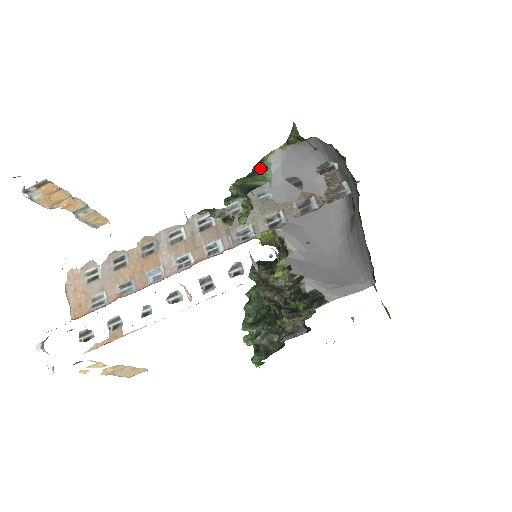
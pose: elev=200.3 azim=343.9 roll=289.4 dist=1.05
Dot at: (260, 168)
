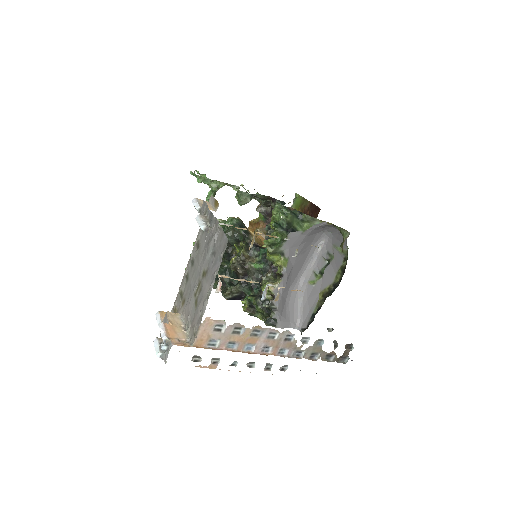
Dot at: (307, 220)
